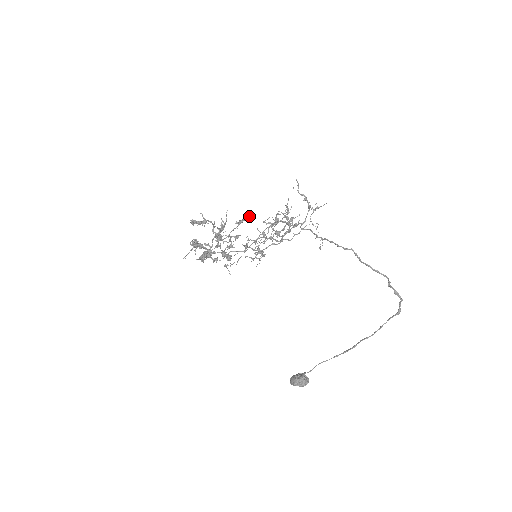
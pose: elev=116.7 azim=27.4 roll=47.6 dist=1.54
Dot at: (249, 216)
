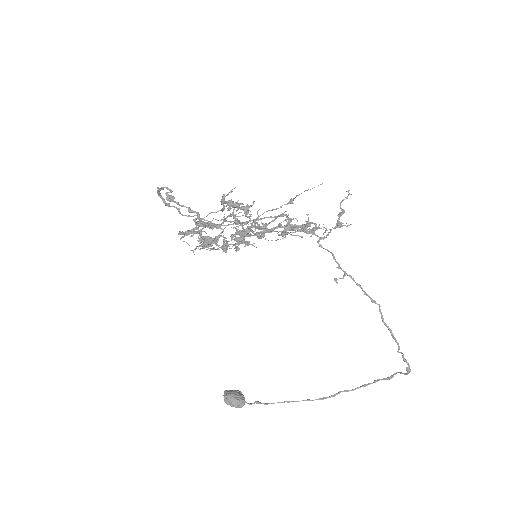
Dot at: (300, 225)
